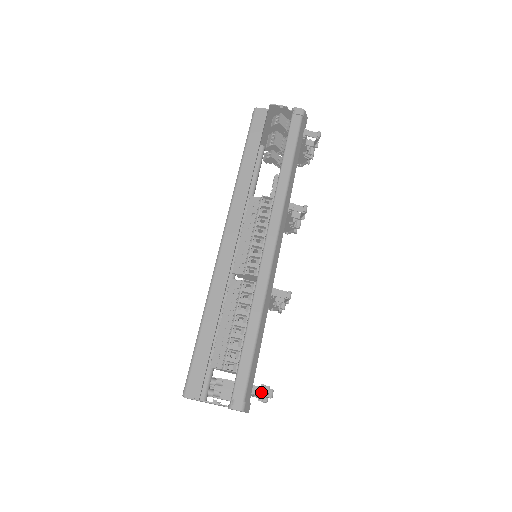
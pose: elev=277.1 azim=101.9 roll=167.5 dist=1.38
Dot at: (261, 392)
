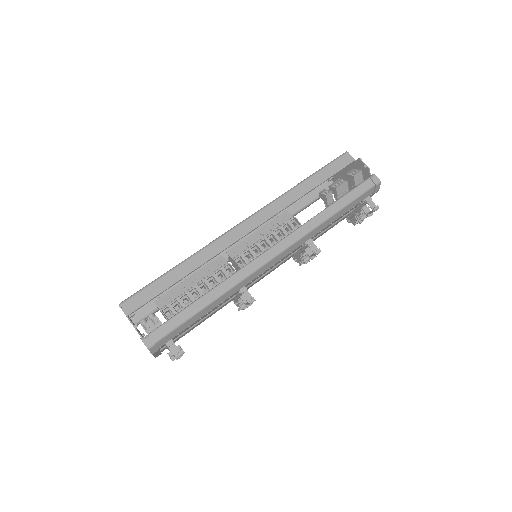
Dot at: (173, 348)
